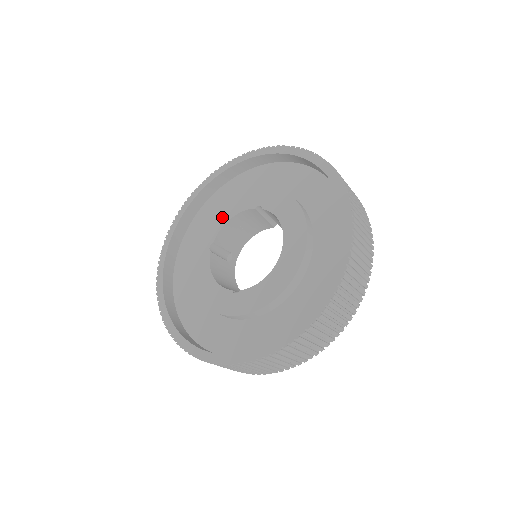
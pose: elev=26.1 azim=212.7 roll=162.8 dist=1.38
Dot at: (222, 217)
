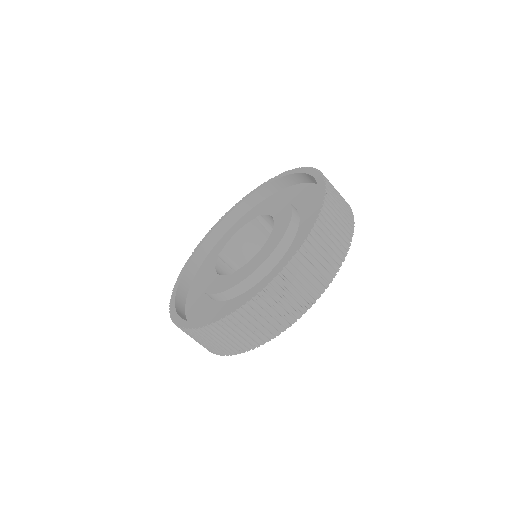
Dot at: (231, 233)
